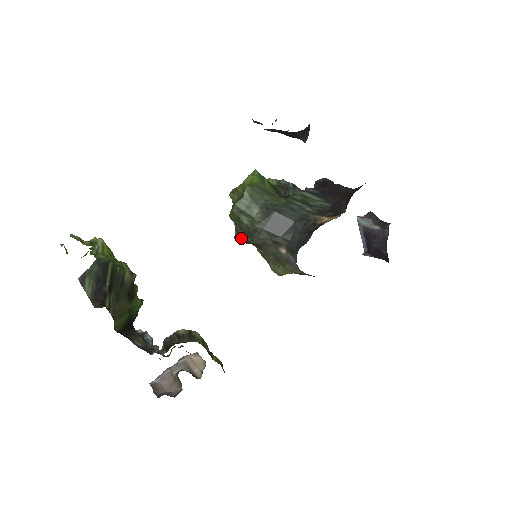
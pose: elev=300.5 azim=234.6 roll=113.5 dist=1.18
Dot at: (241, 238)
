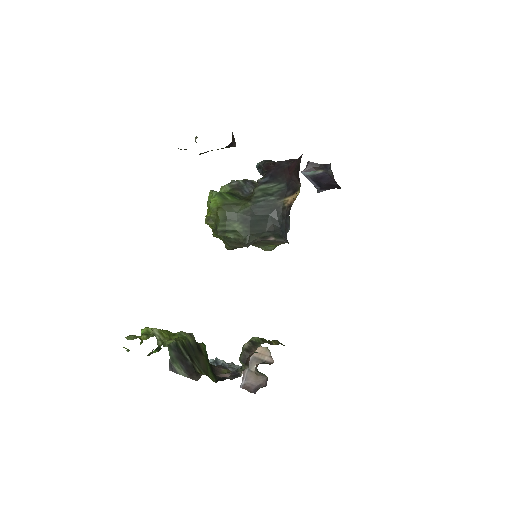
Dot at: (234, 248)
